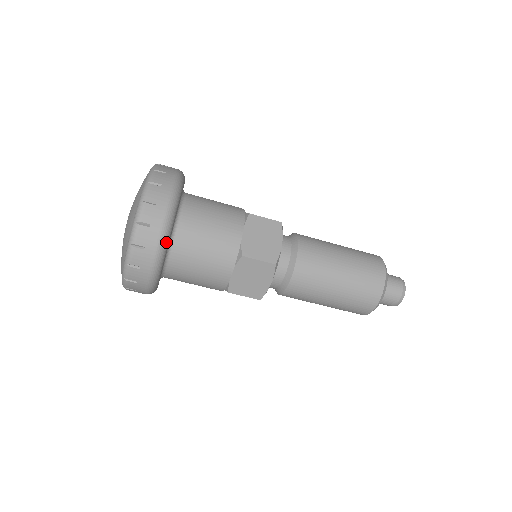
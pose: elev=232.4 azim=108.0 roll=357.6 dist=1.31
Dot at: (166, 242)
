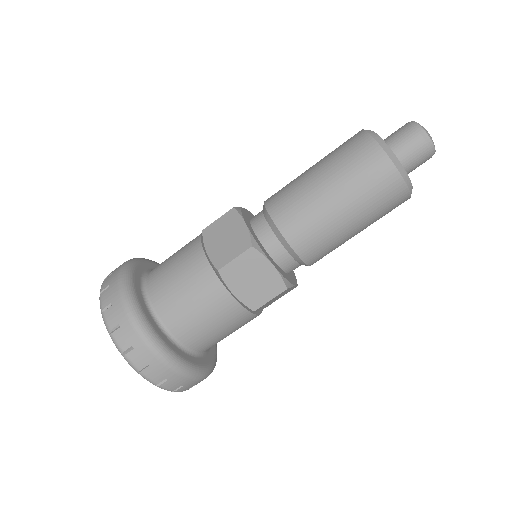
Dot at: (144, 325)
